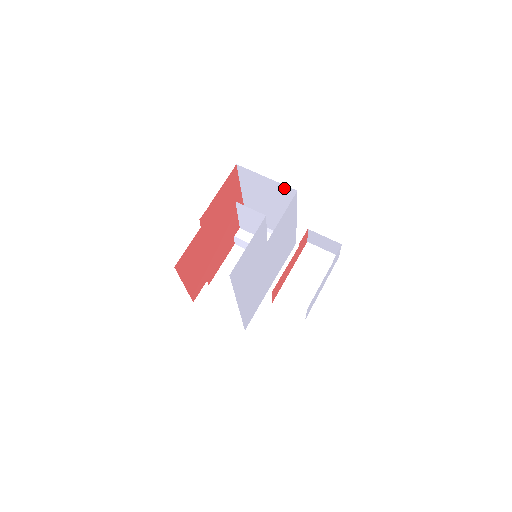
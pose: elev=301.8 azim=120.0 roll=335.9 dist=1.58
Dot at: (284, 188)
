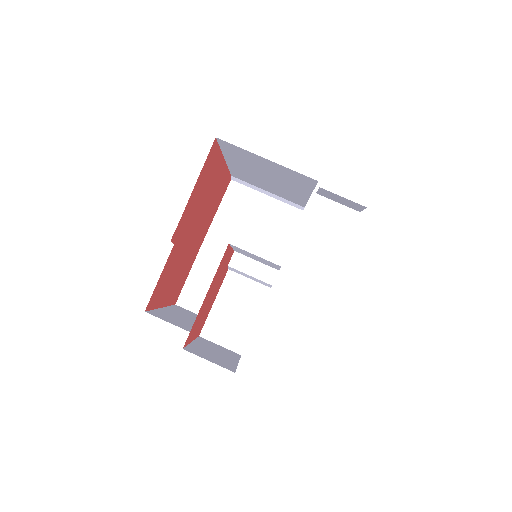
Dot at: (295, 173)
